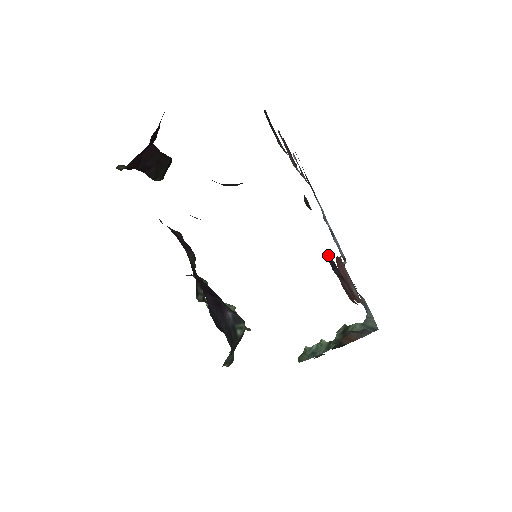
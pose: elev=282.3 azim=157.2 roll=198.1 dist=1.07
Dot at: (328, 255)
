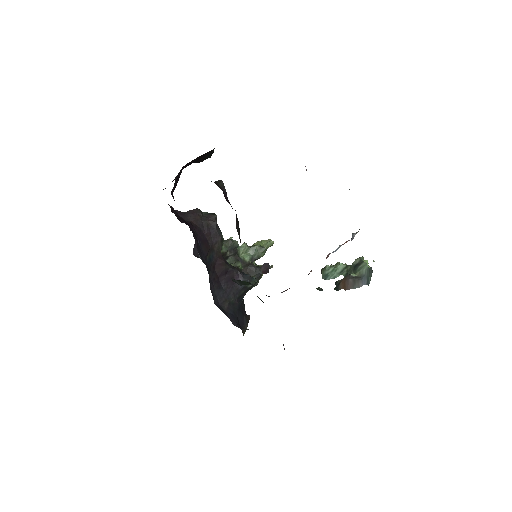
Dot at: occluded
